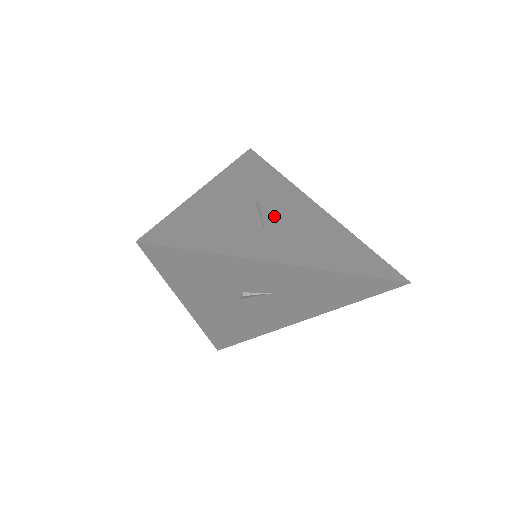
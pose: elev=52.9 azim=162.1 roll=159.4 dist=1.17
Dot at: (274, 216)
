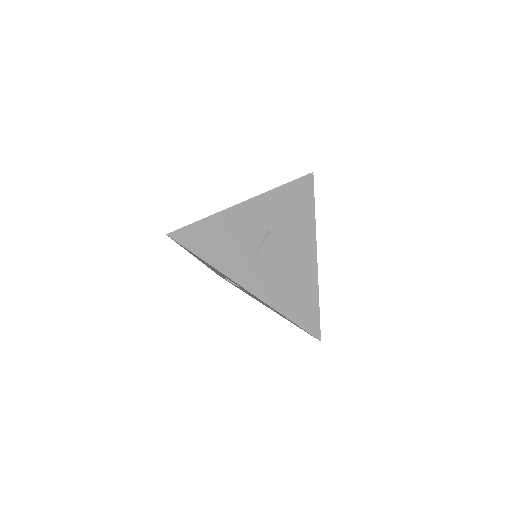
Dot at: (272, 248)
